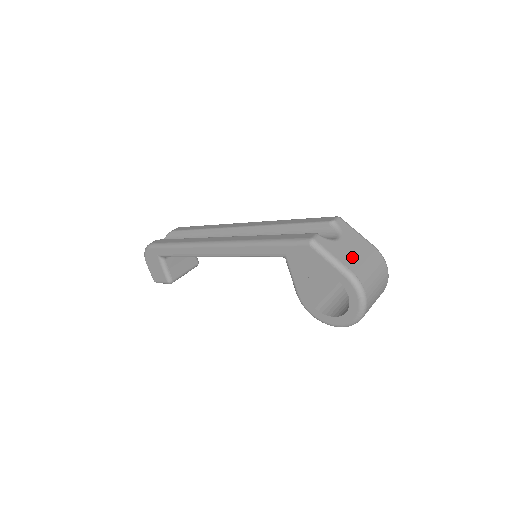
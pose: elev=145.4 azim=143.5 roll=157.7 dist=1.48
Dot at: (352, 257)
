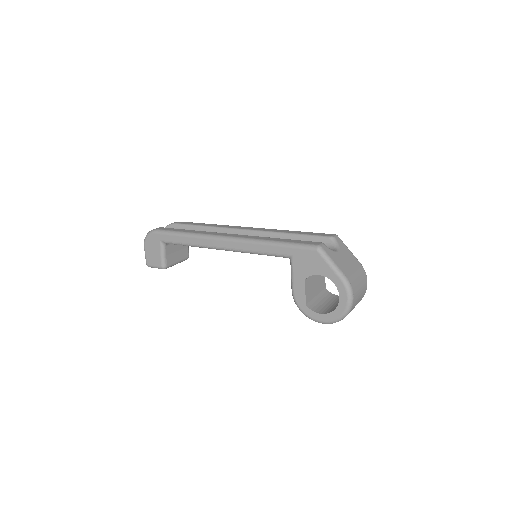
Dot at: (346, 267)
